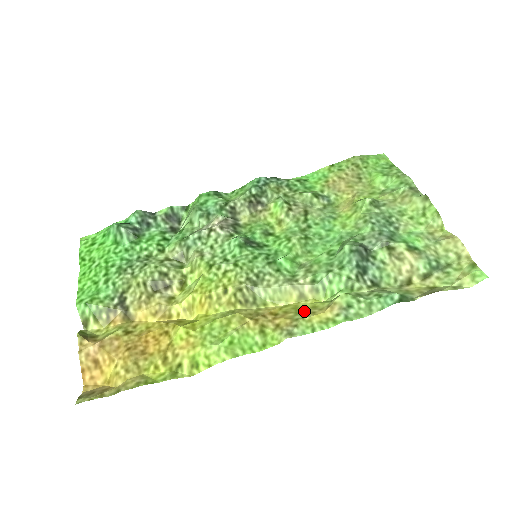
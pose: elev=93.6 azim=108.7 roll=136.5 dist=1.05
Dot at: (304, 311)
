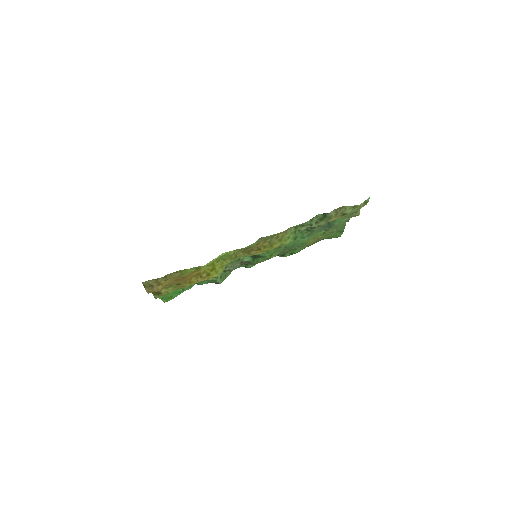
Dot at: (274, 241)
